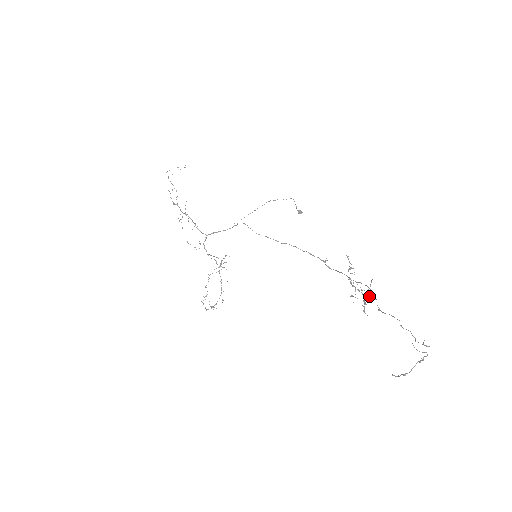
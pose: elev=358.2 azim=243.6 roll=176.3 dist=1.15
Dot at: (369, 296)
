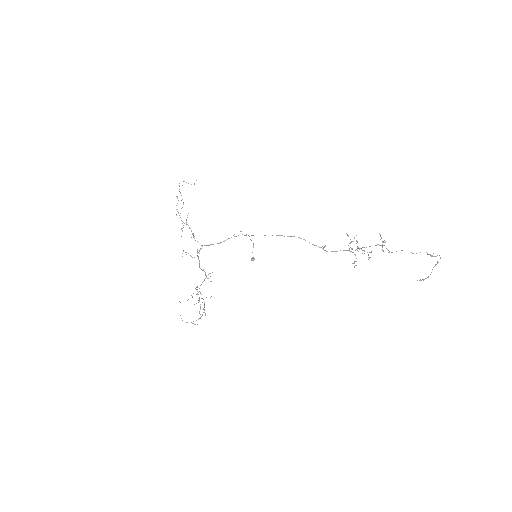
Dot at: (383, 241)
